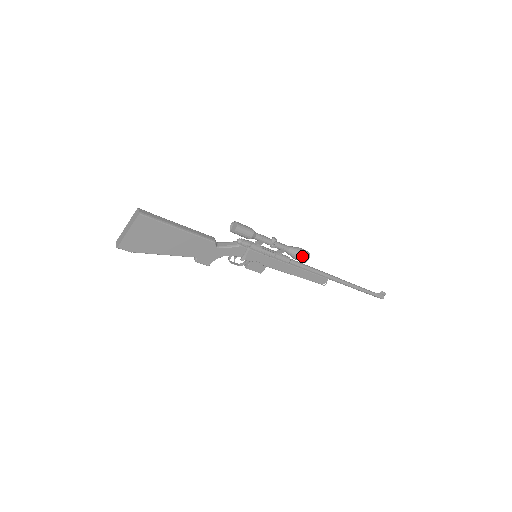
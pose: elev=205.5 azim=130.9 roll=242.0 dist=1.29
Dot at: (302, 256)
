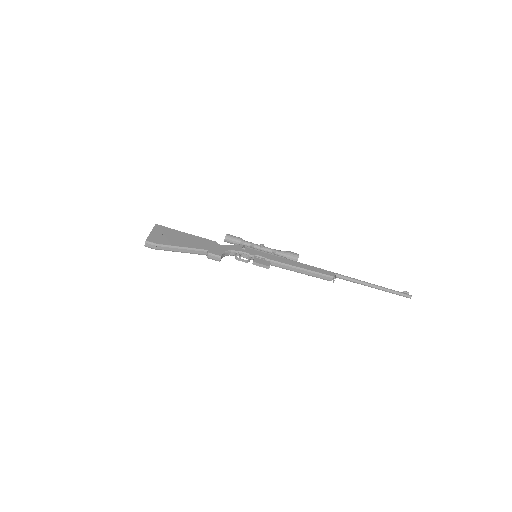
Dot at: (291, 252)
